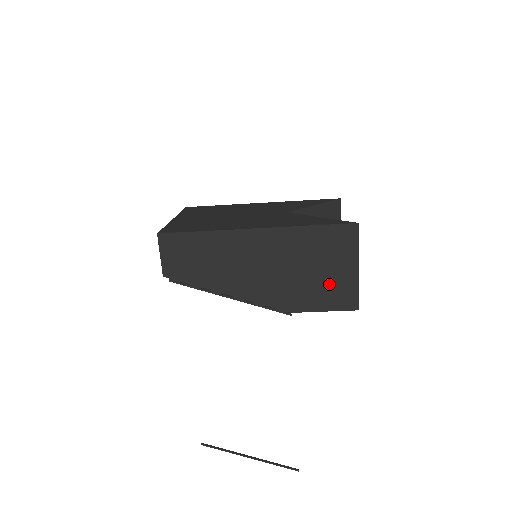
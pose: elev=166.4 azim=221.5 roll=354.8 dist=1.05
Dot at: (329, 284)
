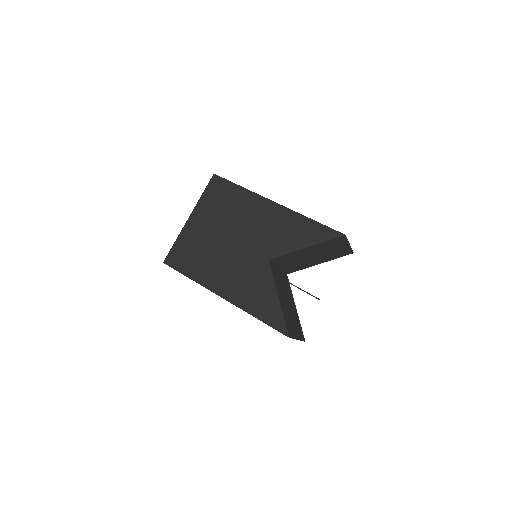
Dot at: occluded
